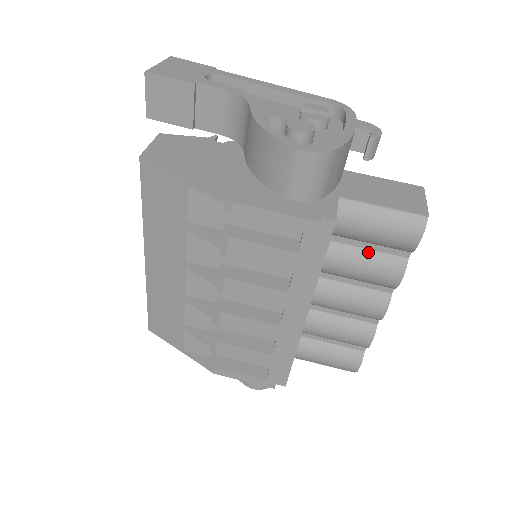
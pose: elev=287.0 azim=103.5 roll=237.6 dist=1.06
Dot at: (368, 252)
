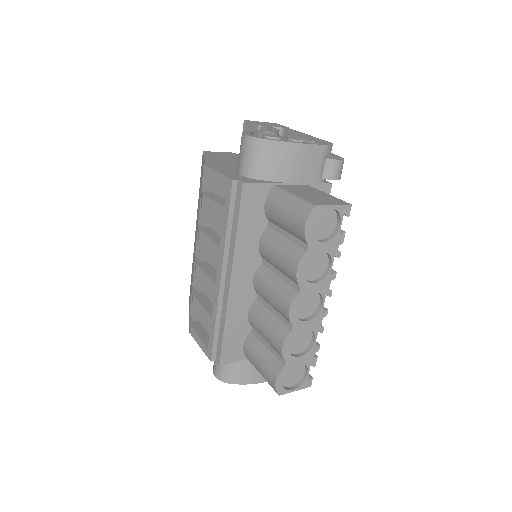
Dot at: (285, 240)
